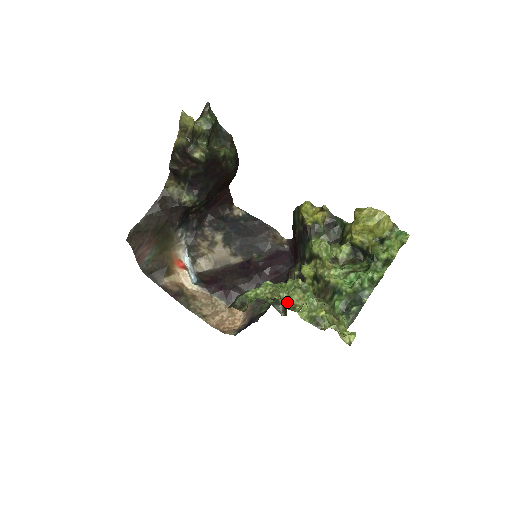
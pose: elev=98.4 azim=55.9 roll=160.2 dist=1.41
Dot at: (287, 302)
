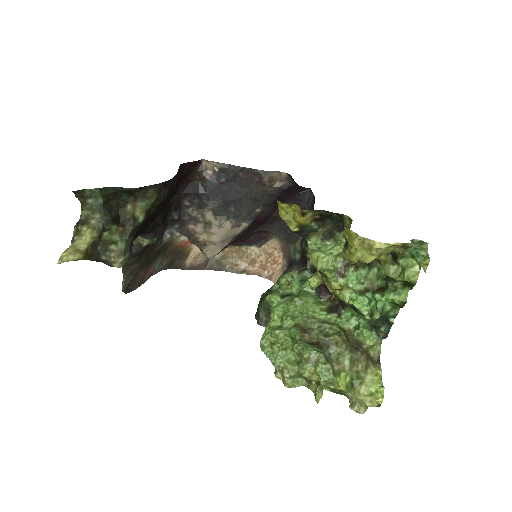
Dot at: (301, 377)
